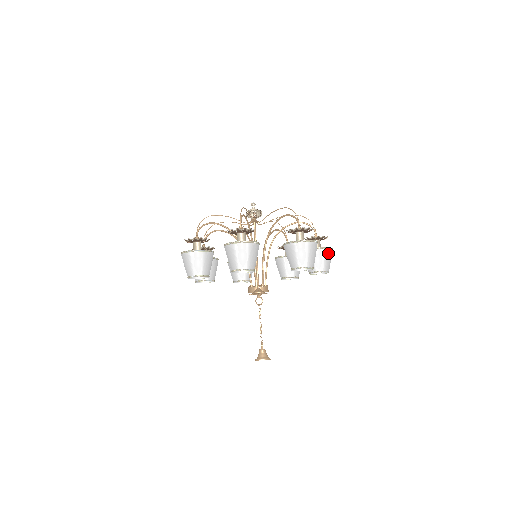
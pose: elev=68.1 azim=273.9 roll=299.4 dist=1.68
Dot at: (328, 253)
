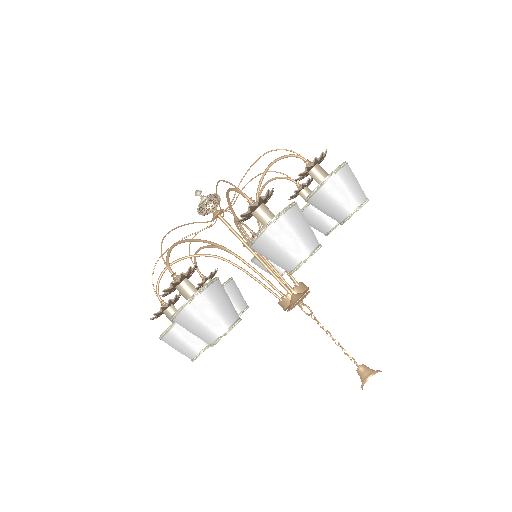
Dot at: (340, 179)
